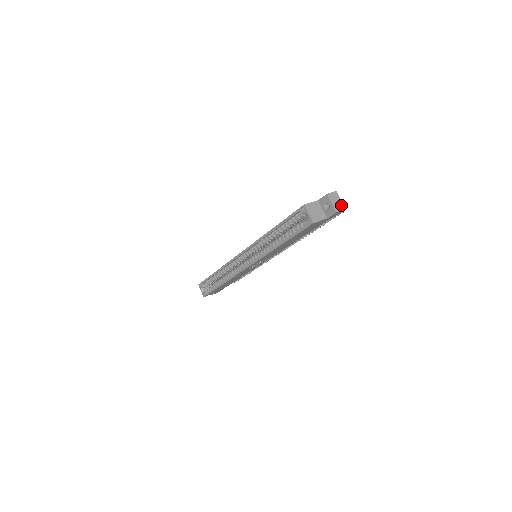
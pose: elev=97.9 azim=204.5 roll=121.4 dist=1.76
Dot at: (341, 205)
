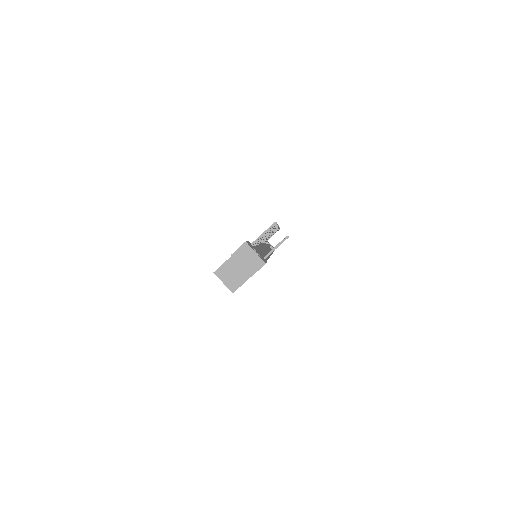
Dot at: (257, 261)
